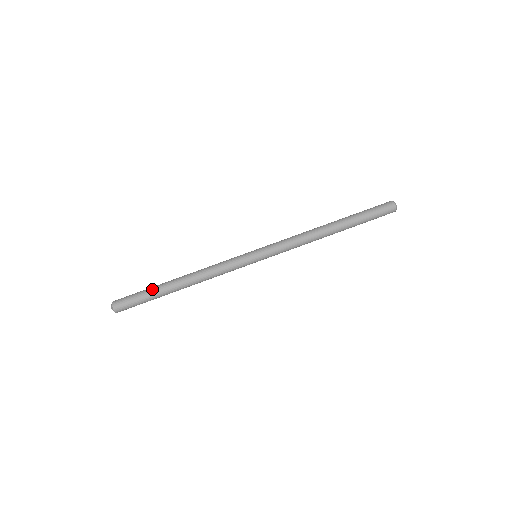
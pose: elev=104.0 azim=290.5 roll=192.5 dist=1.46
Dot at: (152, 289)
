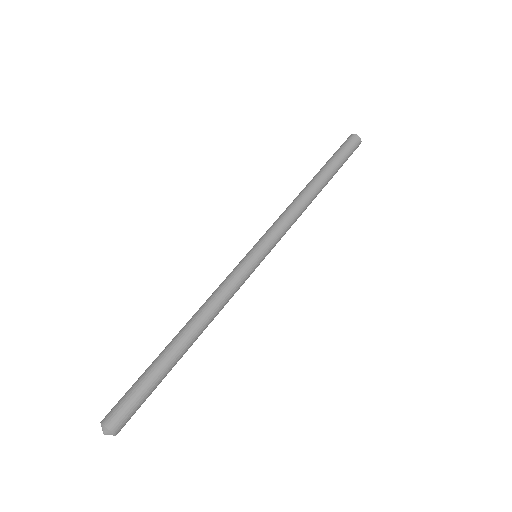
Dot at: (154, 369)
